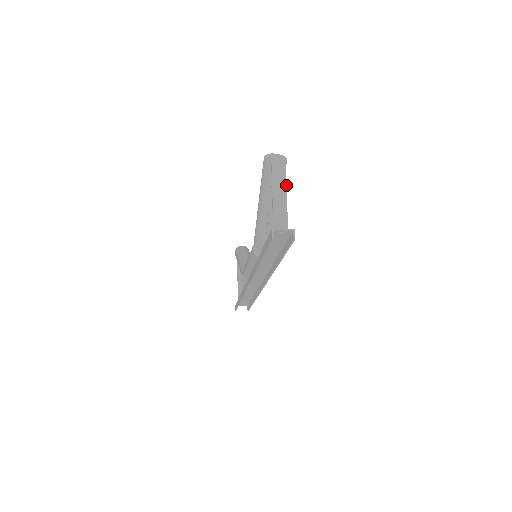
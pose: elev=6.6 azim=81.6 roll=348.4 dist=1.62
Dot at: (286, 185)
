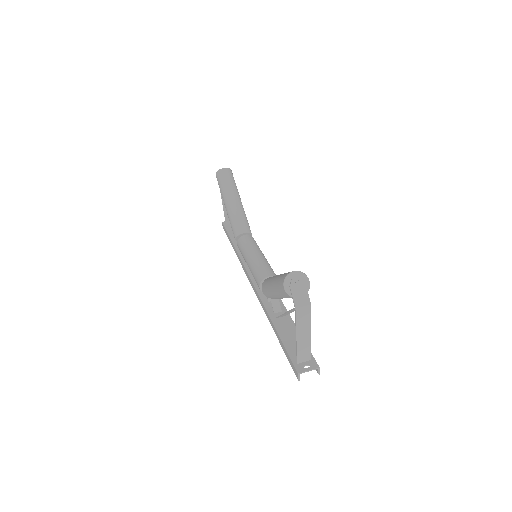
Dot at: occluded
